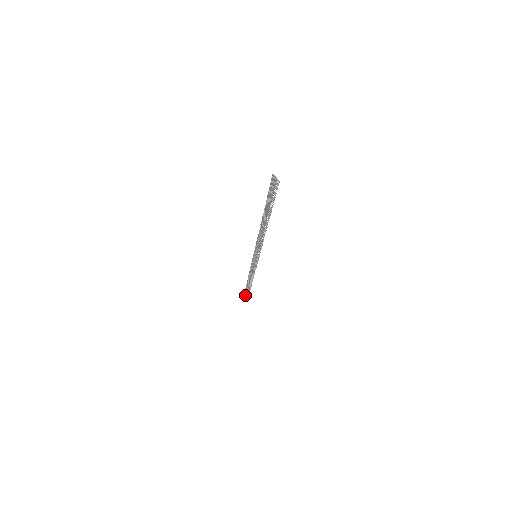
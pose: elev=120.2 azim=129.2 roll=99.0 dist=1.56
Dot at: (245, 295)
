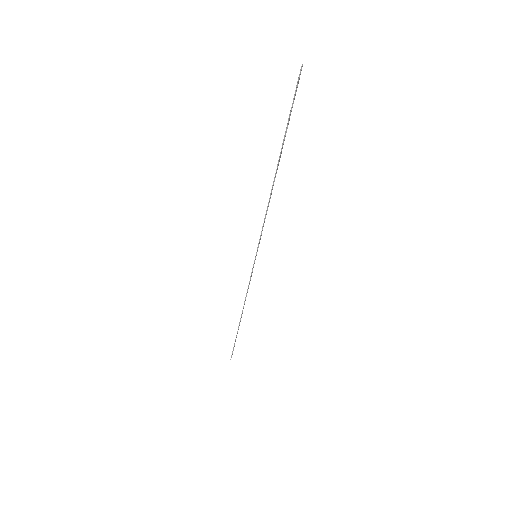
Dot at: occluded
